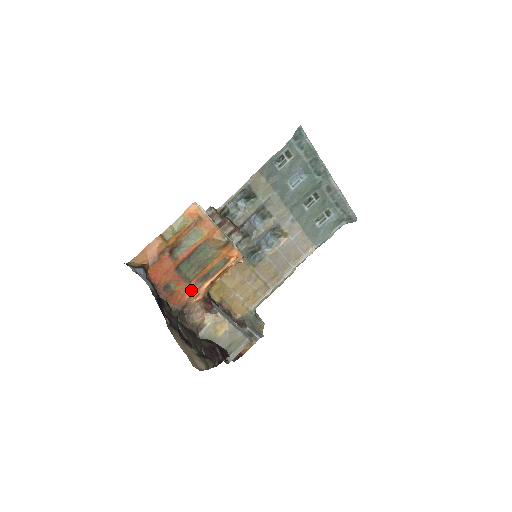
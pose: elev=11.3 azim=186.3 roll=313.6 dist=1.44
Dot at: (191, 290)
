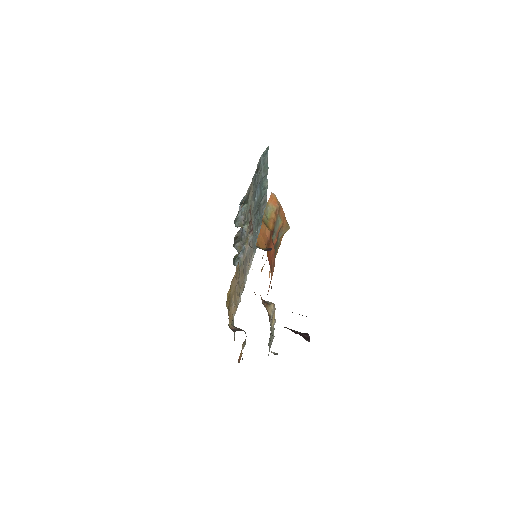
Dot at: occluded
